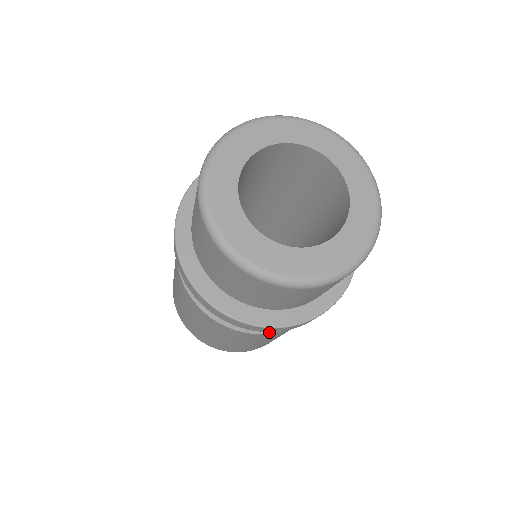
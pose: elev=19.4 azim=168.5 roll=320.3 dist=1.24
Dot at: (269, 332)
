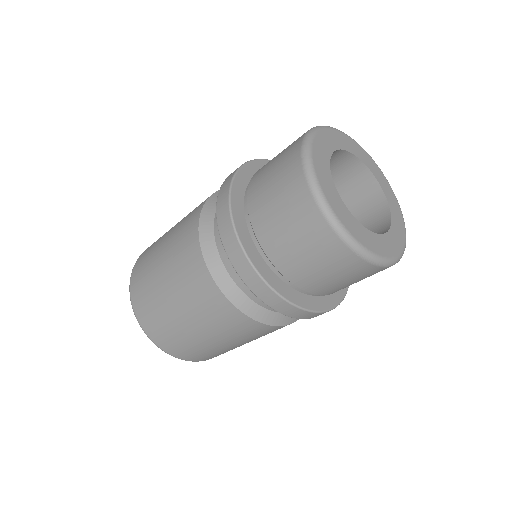
Dot at: (234, 303)
